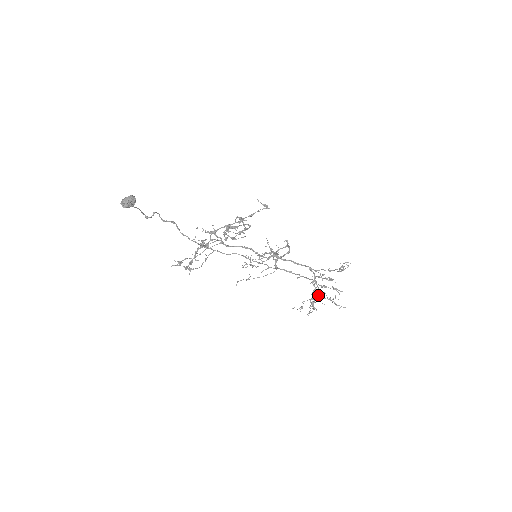
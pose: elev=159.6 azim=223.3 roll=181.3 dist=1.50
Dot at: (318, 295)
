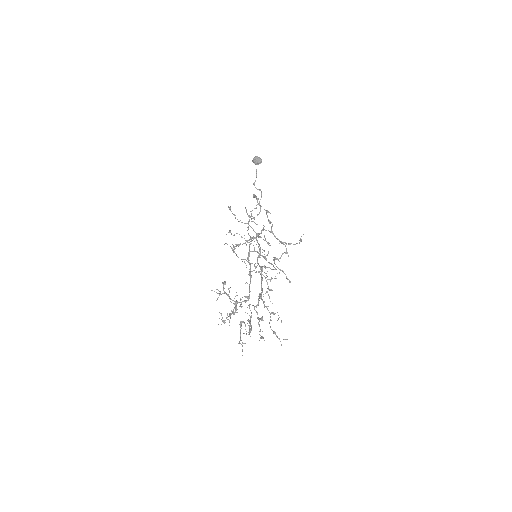
Dot at: (236, 301)
